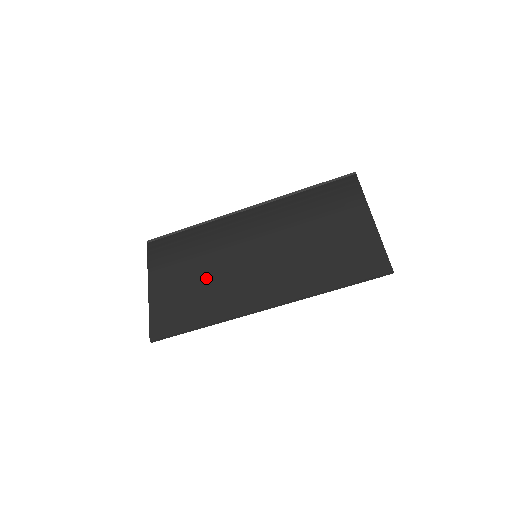
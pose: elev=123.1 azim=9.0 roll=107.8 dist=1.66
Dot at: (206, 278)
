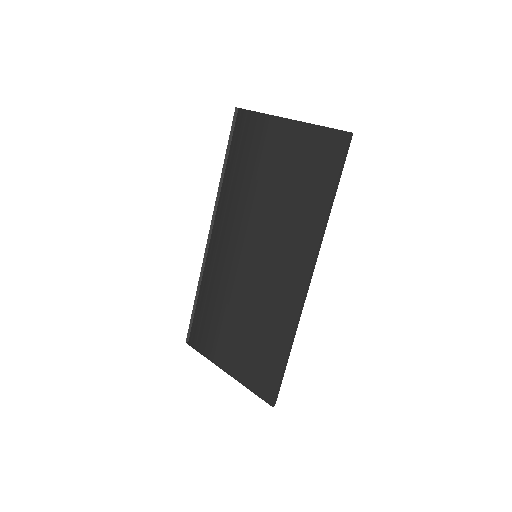
Dot at: (248, 316)
